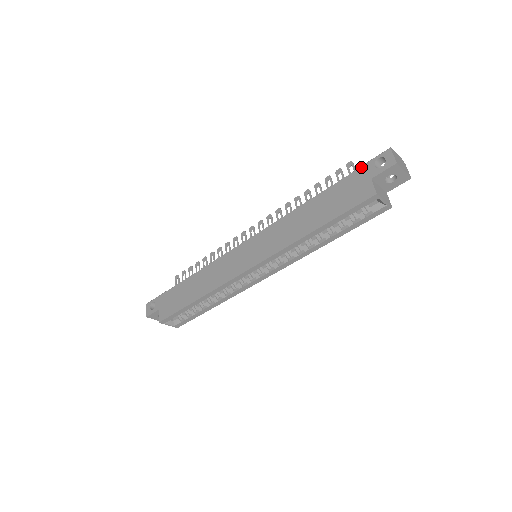
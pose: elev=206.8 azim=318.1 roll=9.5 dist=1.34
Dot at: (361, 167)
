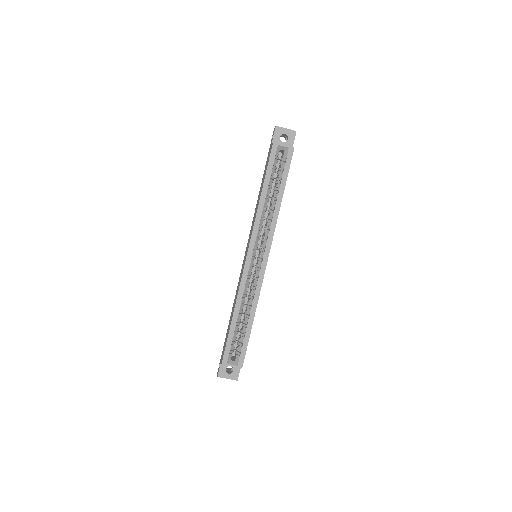
Dot at: occluded
